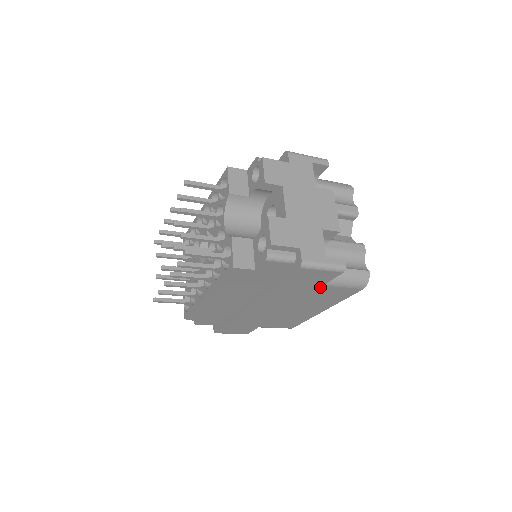
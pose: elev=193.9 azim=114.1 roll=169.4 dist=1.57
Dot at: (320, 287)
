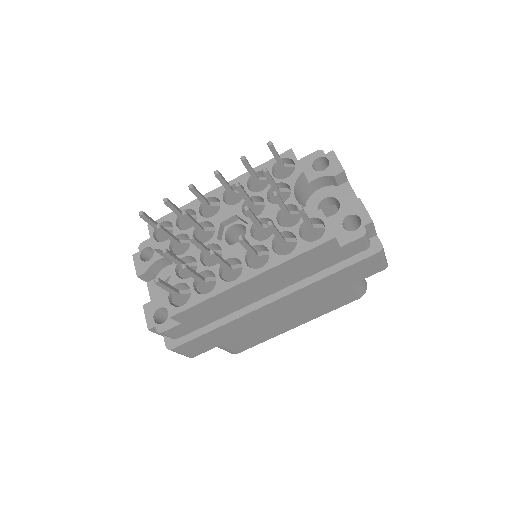
Dot at: (348, 286)
